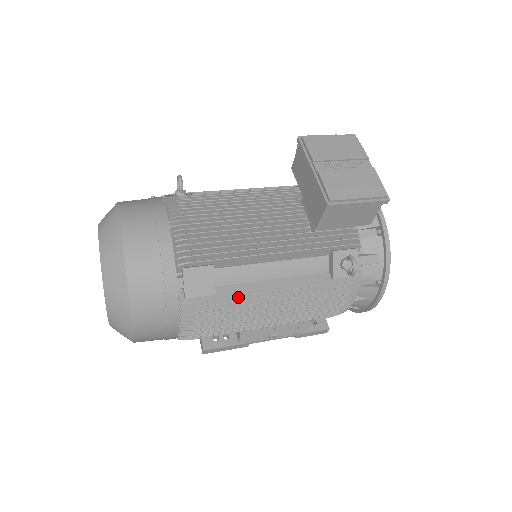
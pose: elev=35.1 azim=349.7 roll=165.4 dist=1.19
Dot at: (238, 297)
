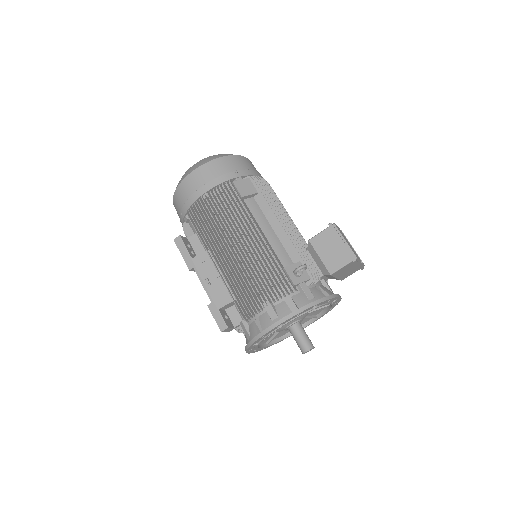
Dot at: (245, 212)
